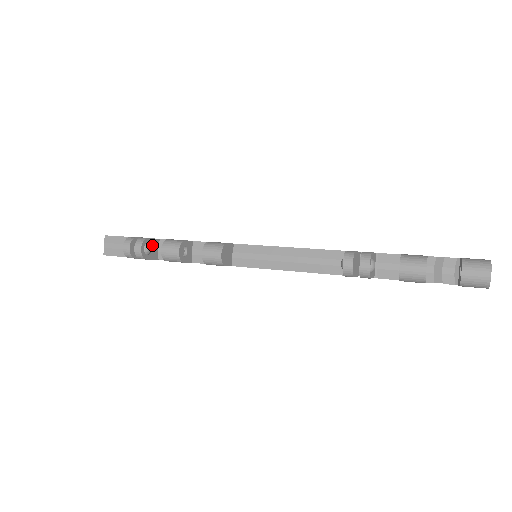
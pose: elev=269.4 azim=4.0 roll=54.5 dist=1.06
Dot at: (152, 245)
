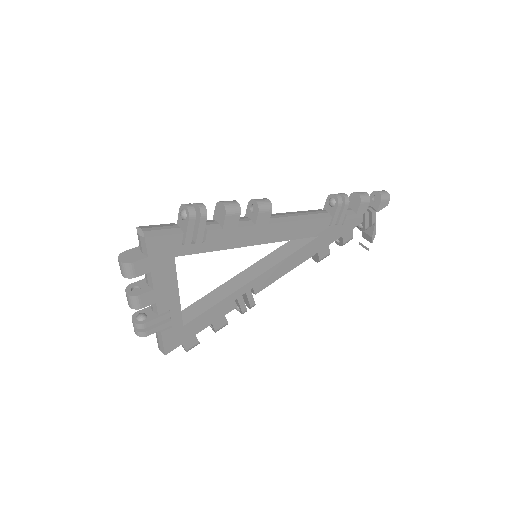
Dot at: occluded
